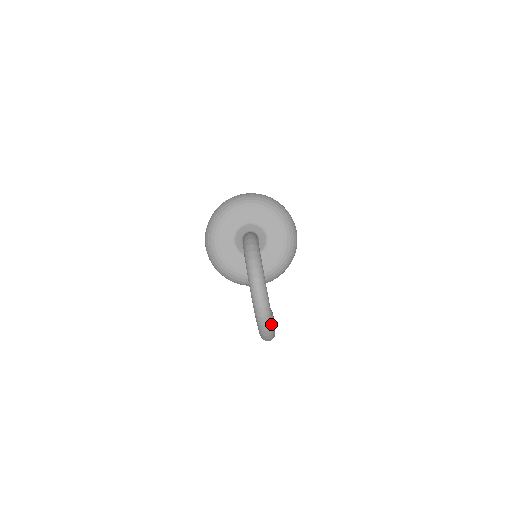
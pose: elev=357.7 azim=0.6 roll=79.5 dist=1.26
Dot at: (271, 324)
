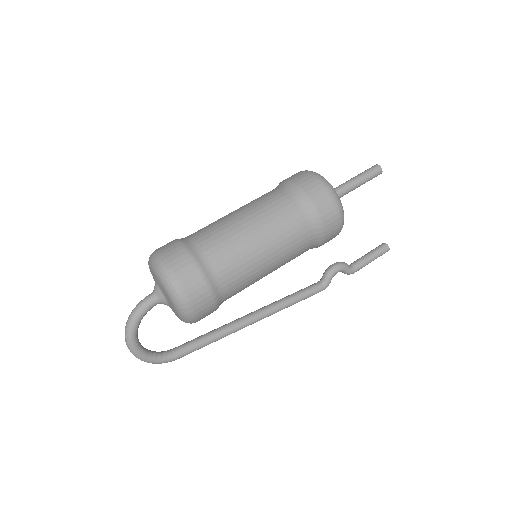
Dot at: occluded
